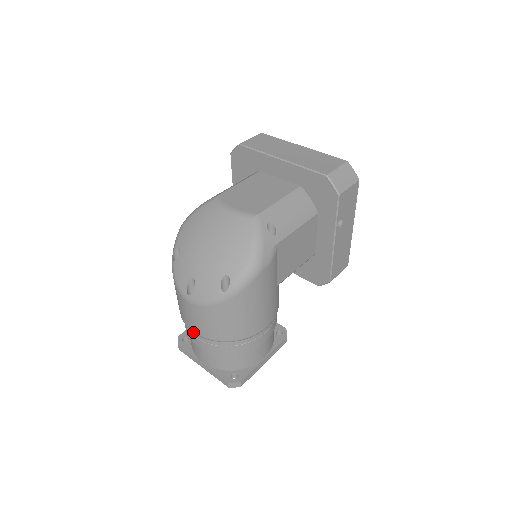
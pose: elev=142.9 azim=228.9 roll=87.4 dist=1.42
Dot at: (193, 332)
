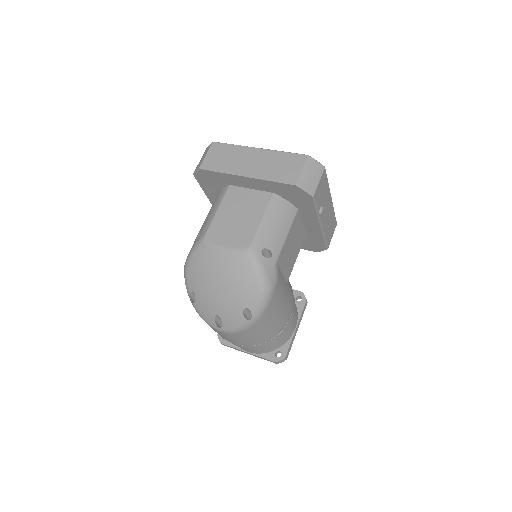
Dot at: occluded
